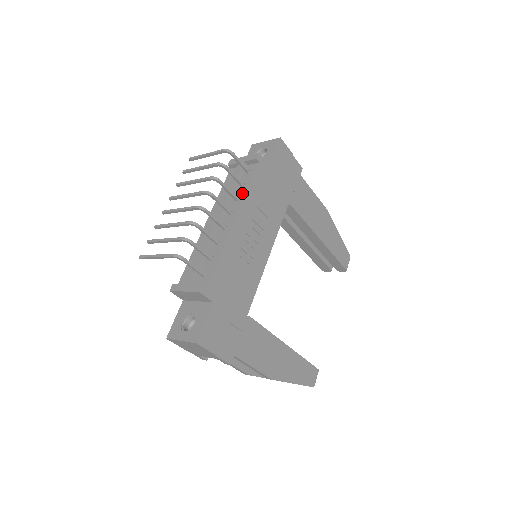
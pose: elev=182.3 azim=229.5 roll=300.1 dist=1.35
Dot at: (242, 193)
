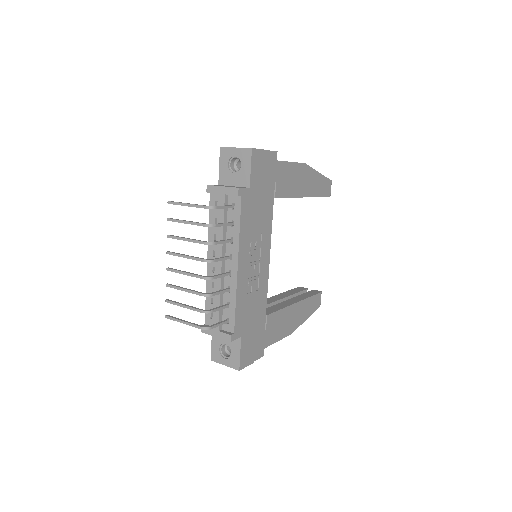
Dot at: (234, 234)
